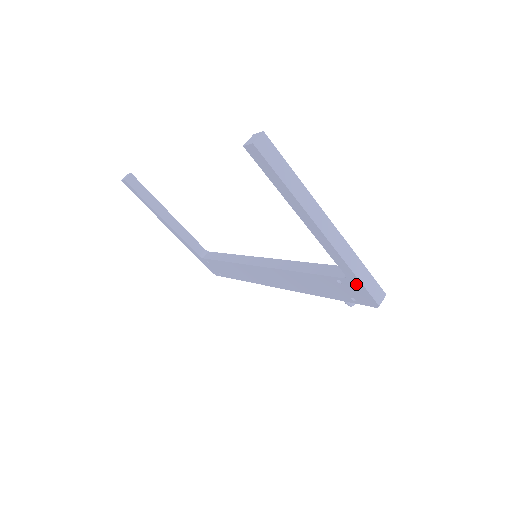
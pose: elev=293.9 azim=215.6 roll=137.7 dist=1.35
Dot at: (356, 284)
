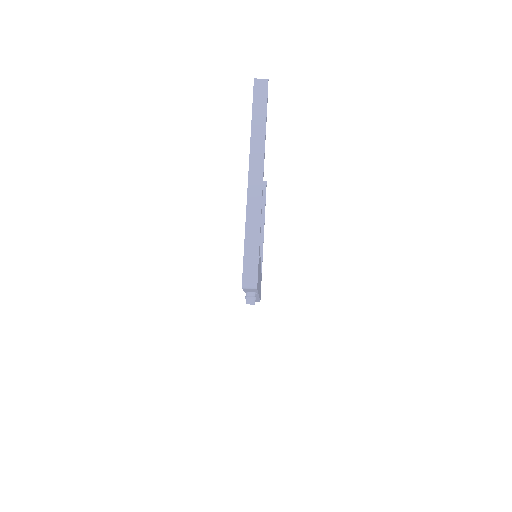
Dot at: occluded
